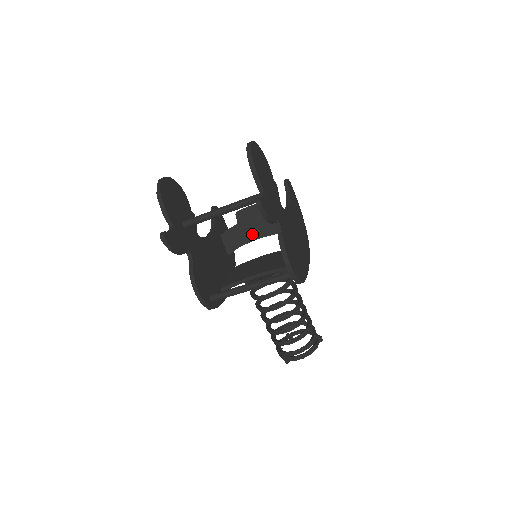
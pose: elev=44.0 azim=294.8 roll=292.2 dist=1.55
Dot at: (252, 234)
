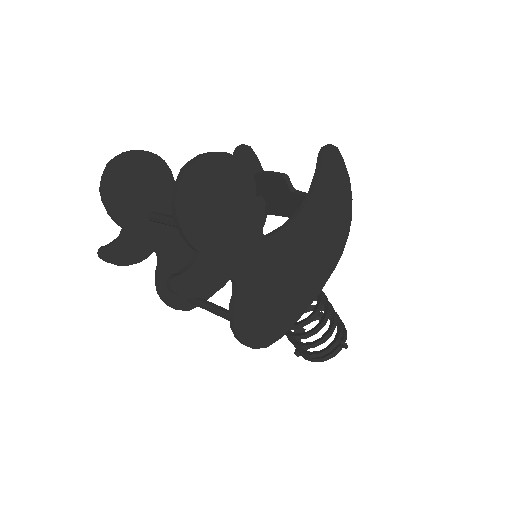
Dot at: (273, 207)
